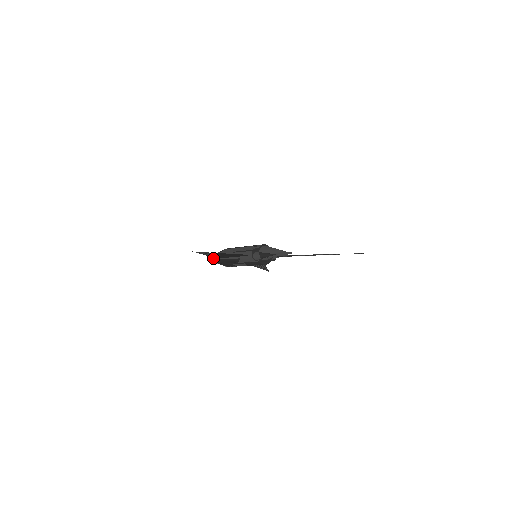
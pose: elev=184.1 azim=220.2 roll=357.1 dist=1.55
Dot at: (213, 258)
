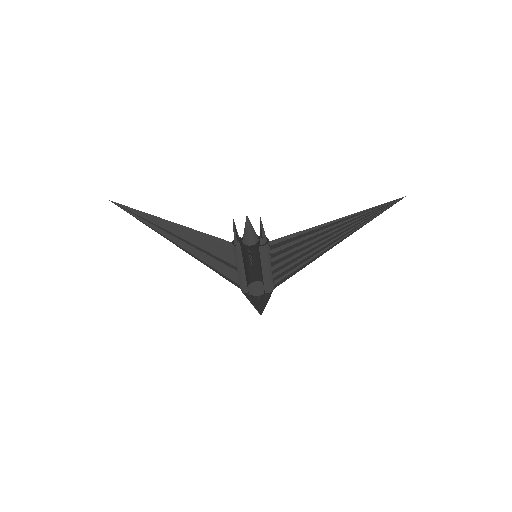
Dot at: occluded
